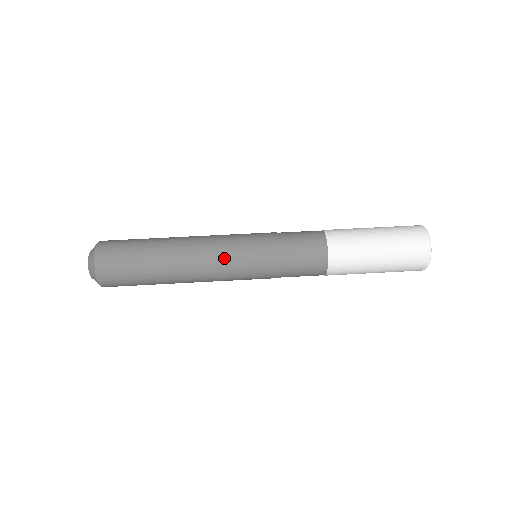
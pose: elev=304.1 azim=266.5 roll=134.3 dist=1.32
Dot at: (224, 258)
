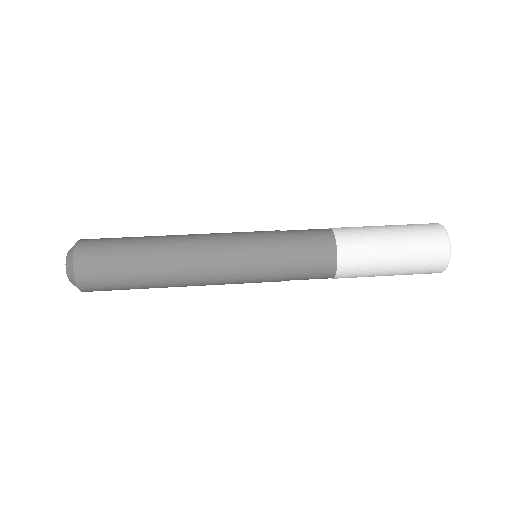
Dot at: (222, 277)
